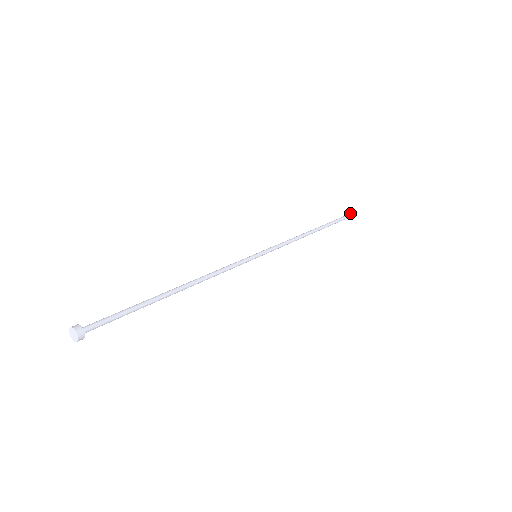
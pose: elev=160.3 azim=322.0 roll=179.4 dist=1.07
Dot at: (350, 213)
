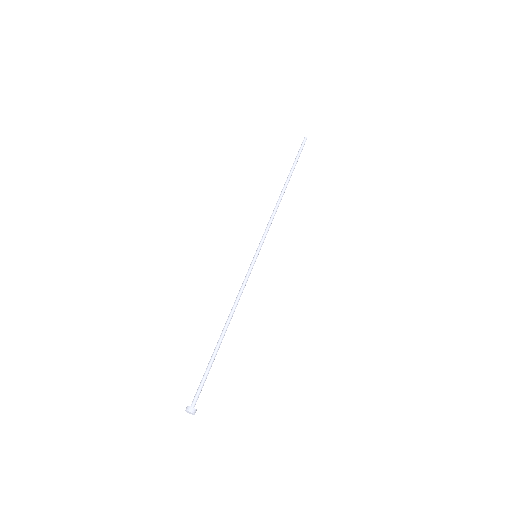
Dot at: occluded
